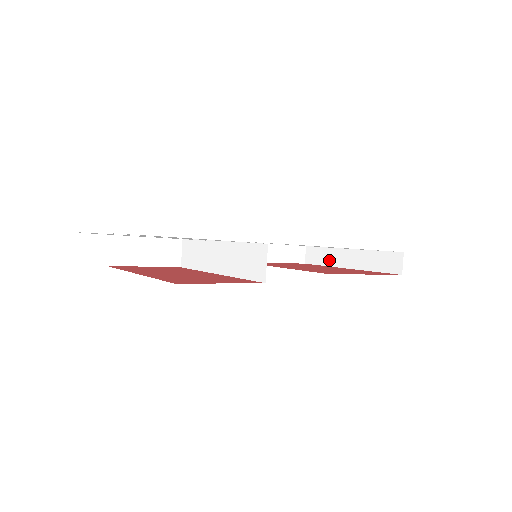
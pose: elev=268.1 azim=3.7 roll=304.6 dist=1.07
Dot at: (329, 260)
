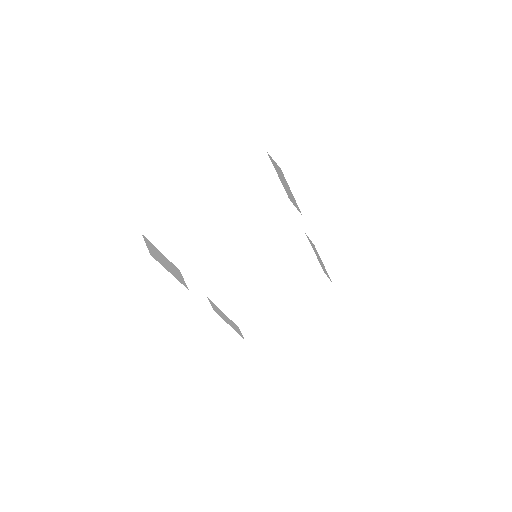
Dot at: (268, 320)
